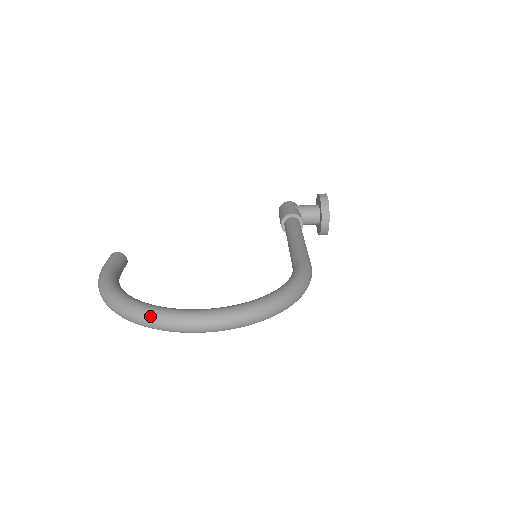
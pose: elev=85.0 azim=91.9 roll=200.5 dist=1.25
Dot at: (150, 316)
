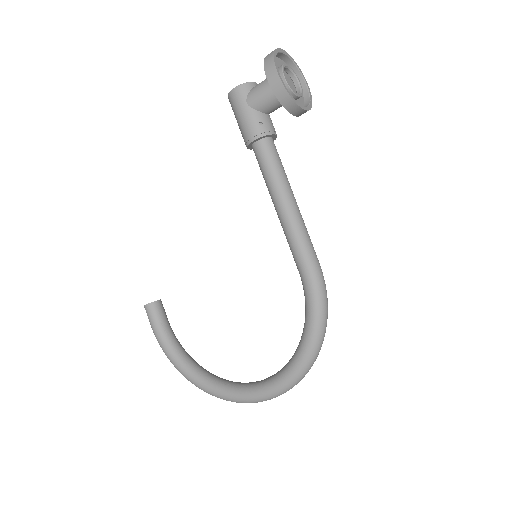
Dot at: occluded
